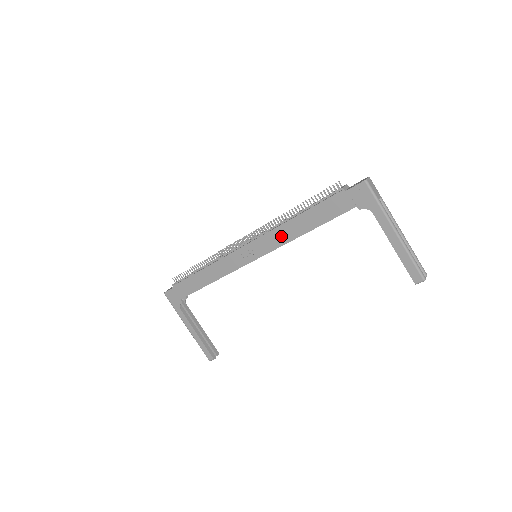
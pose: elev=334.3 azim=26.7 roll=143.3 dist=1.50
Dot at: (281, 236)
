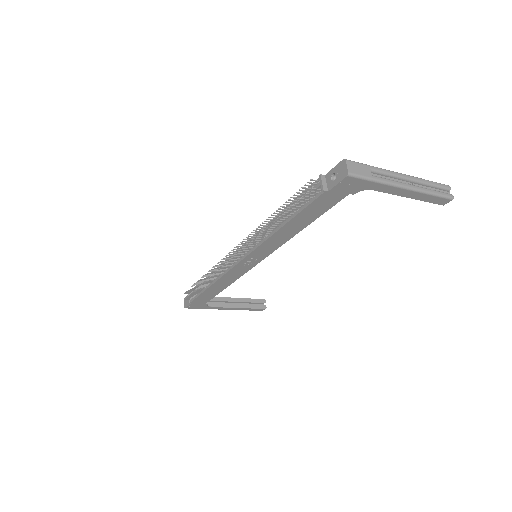
Dot at: (275, 242)
